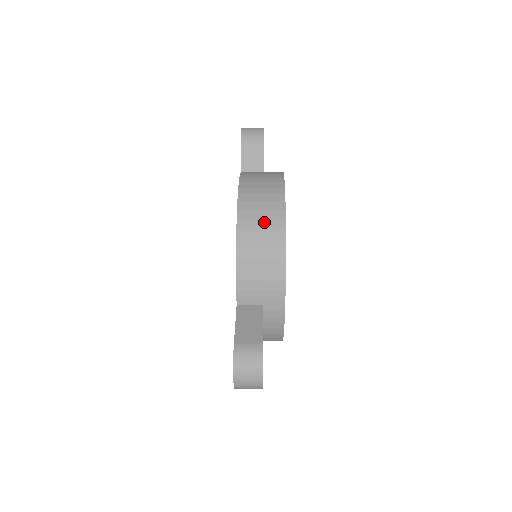
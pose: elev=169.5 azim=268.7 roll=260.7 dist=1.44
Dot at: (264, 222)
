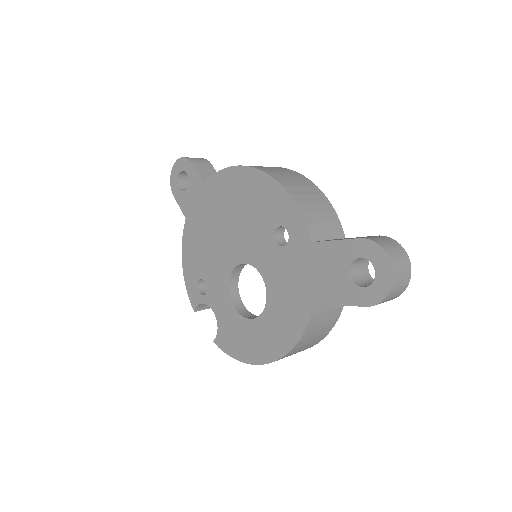
Dot at: (284, 172)
